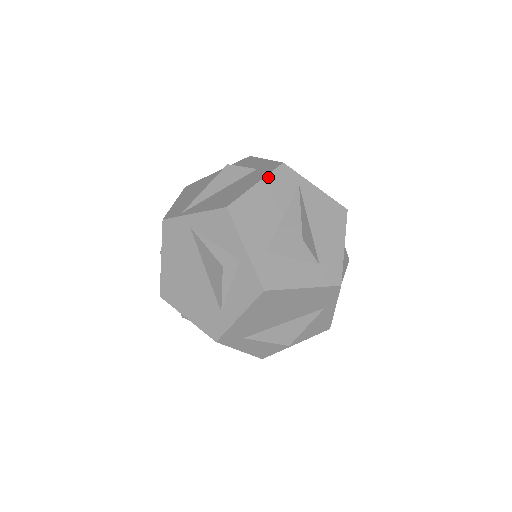
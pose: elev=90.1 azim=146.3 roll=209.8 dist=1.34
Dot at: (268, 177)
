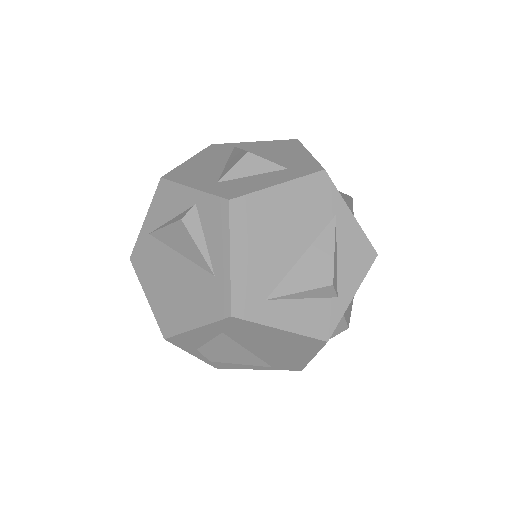
Dot at: (199, 154)
